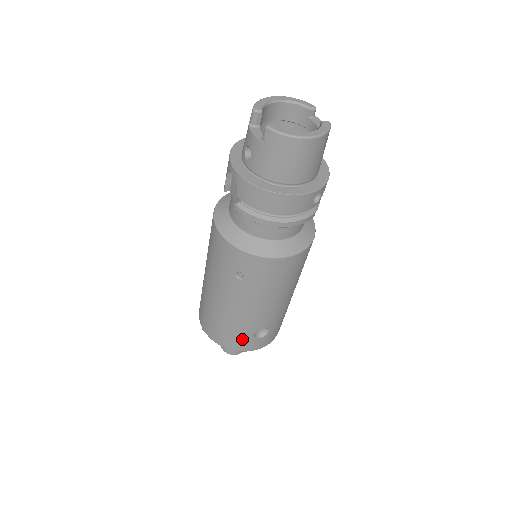
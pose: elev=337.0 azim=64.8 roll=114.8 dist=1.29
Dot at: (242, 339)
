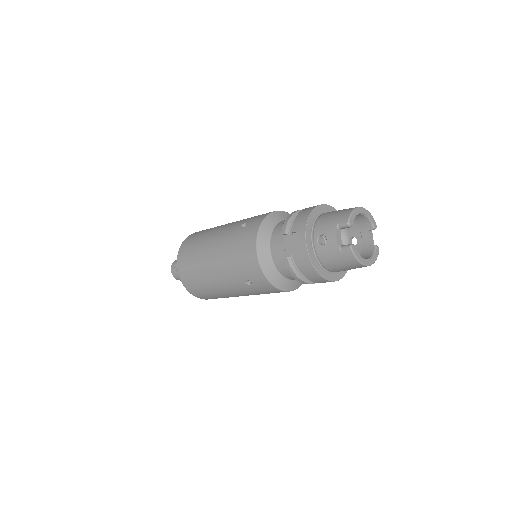
Dot at: (207, 296)
